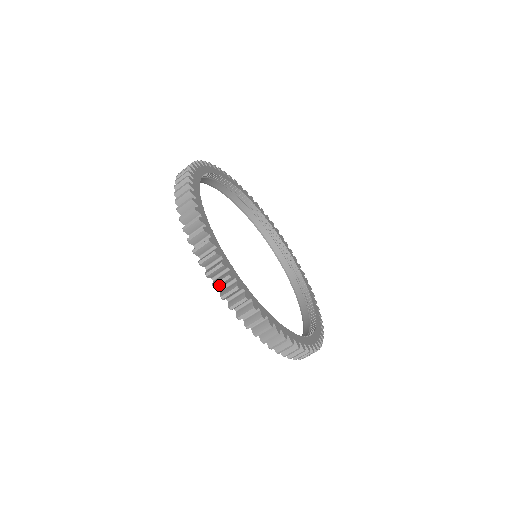
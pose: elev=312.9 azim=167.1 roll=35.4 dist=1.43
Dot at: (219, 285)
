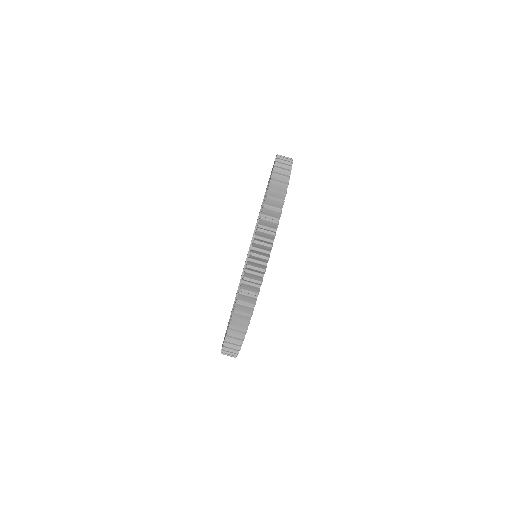
Dot at: (248, 280)
